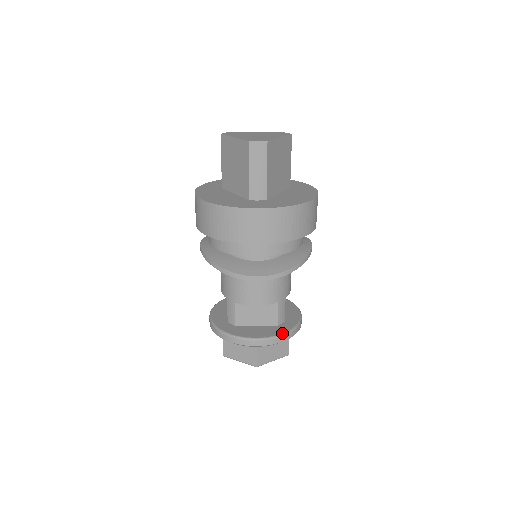
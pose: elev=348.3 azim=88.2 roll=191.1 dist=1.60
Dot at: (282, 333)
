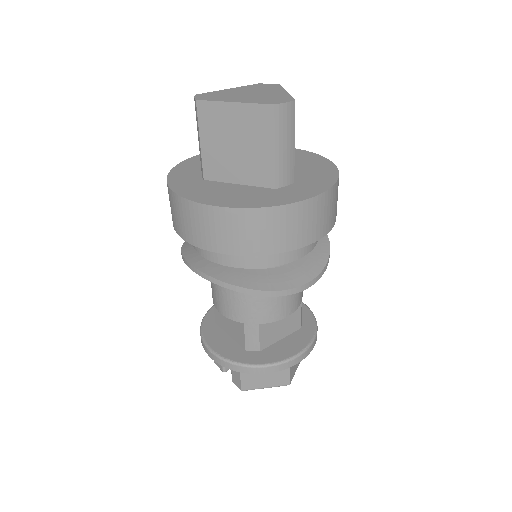
Dot at: (313, 335)
